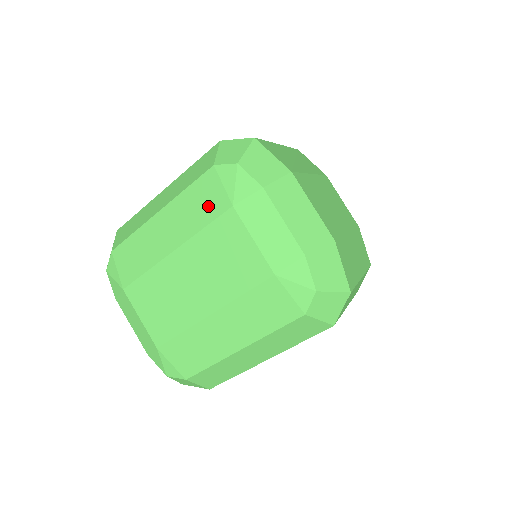
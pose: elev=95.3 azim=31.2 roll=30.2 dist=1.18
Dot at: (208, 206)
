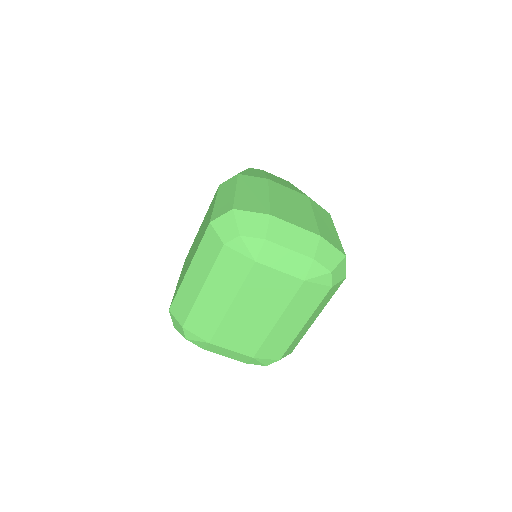
Dot at: (237, 269)
